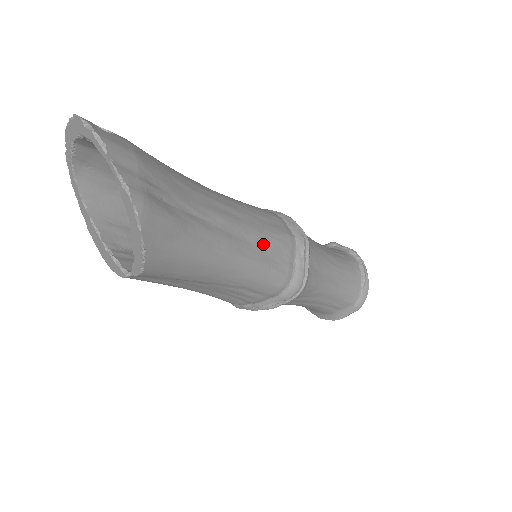
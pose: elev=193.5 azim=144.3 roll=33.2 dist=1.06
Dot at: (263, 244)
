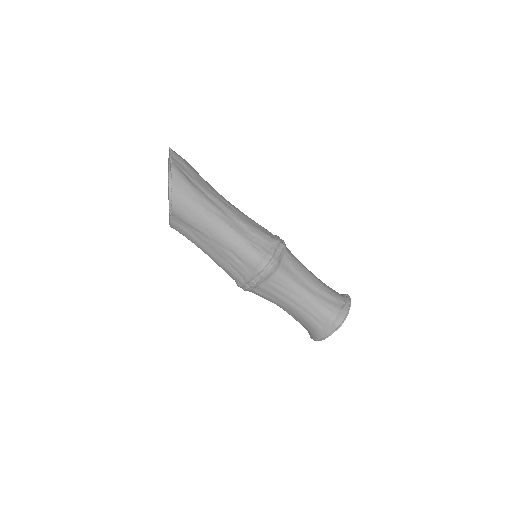
Dot at: (246, 228)
